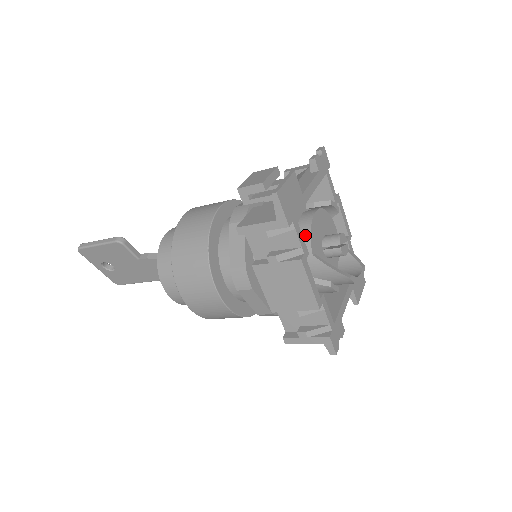
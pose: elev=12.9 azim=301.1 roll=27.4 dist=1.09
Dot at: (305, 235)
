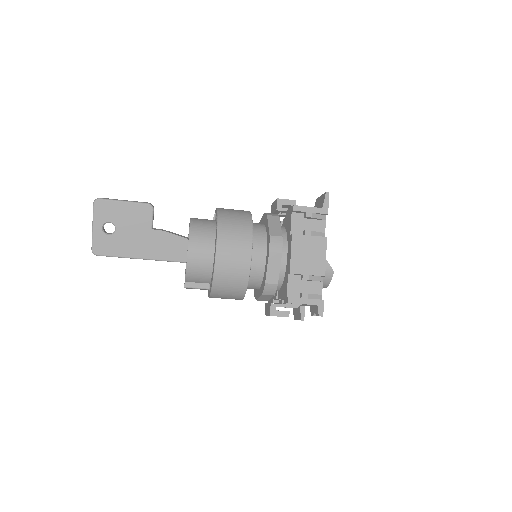
Dot at: occluded
